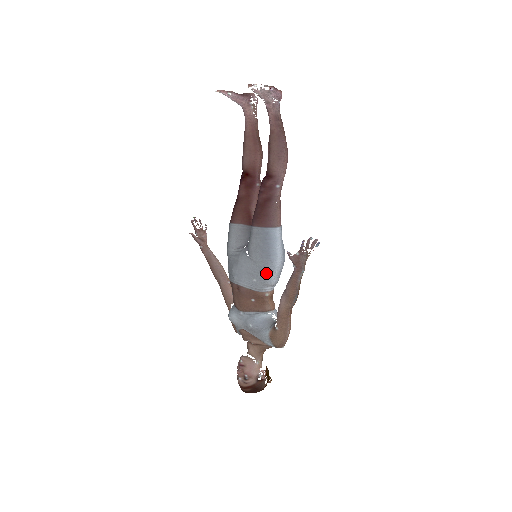
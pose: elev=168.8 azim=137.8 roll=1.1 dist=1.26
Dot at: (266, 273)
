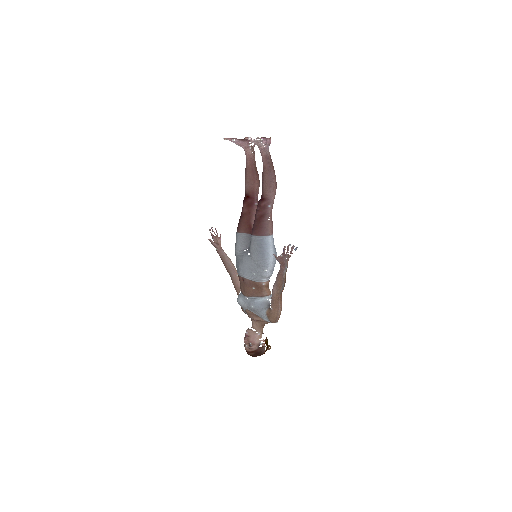
Dot at: (262, 269)
